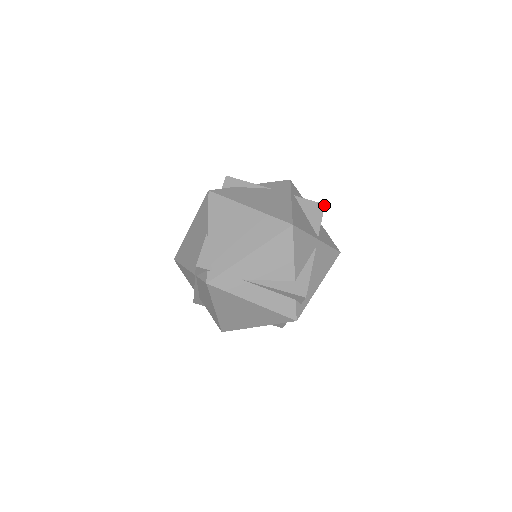
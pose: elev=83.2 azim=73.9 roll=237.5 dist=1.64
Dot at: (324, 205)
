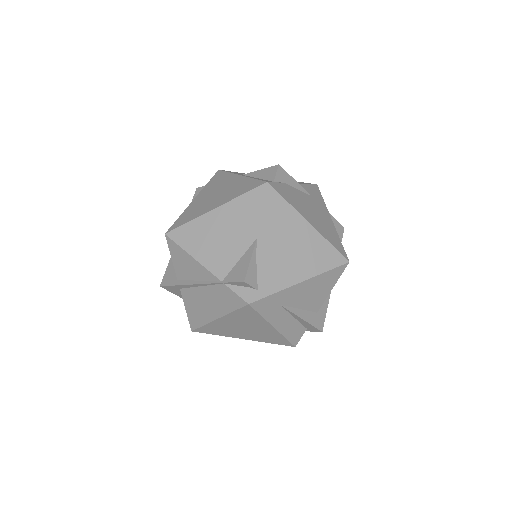
Dot at: occluded
